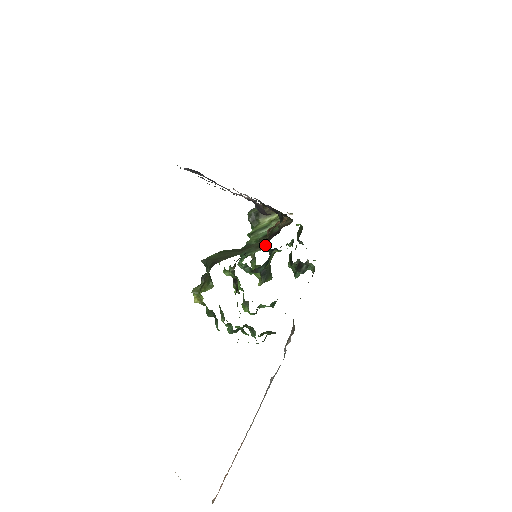
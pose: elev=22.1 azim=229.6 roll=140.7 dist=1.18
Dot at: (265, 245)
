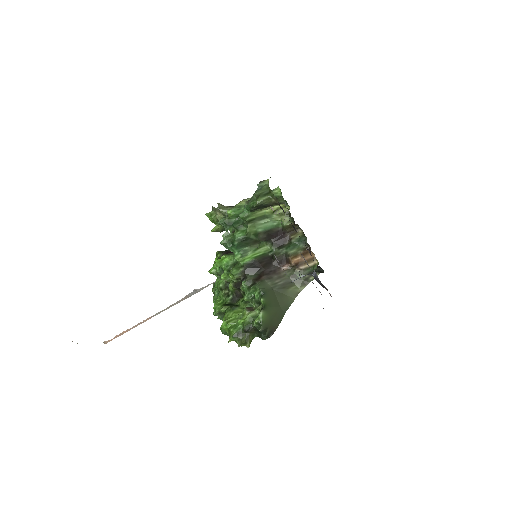
Dot at: (264, 241)
